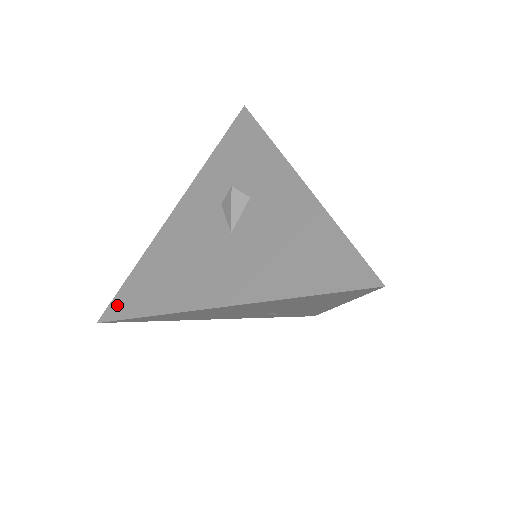
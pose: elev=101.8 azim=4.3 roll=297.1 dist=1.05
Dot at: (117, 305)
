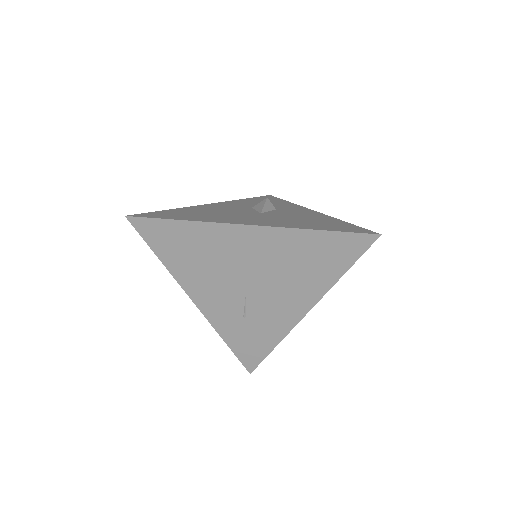
Dot at: (149, 214)
